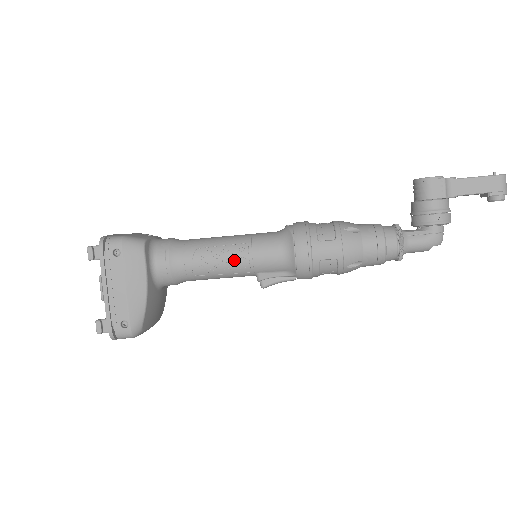
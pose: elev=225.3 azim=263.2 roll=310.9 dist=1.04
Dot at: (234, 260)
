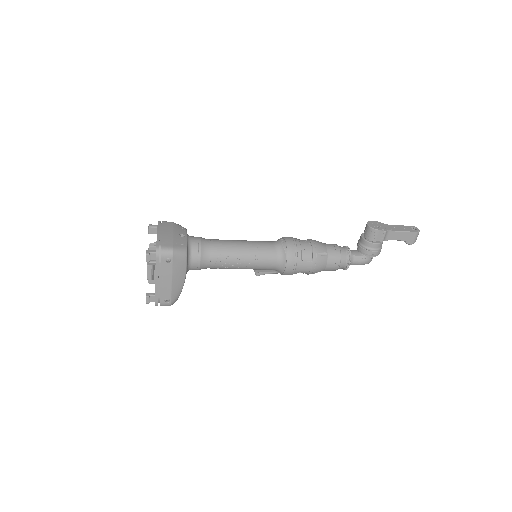
Dot at: (245, 264)
